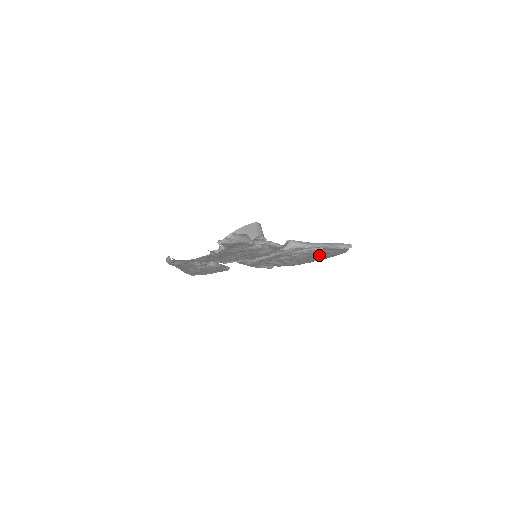
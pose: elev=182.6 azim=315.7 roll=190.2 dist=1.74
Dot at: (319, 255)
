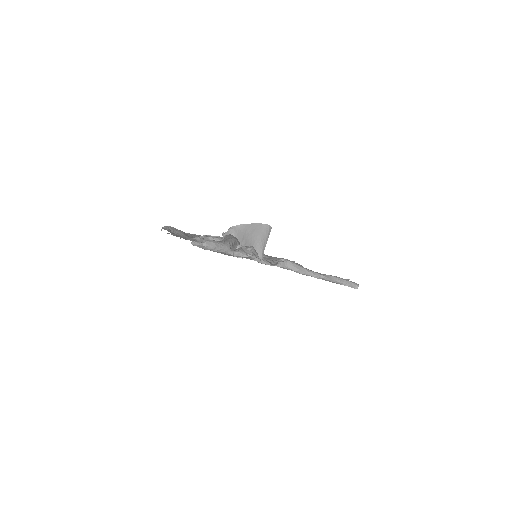
Dot at: occluded
